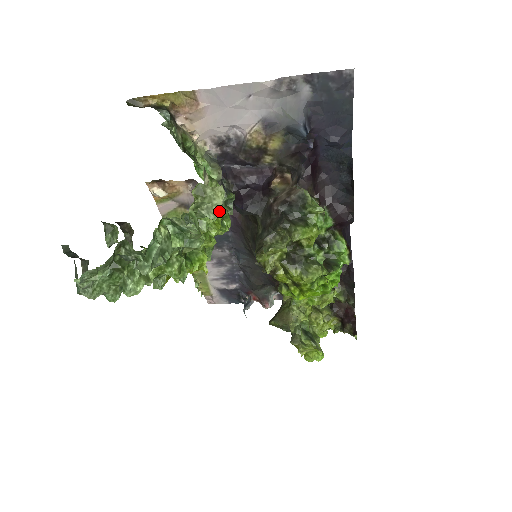
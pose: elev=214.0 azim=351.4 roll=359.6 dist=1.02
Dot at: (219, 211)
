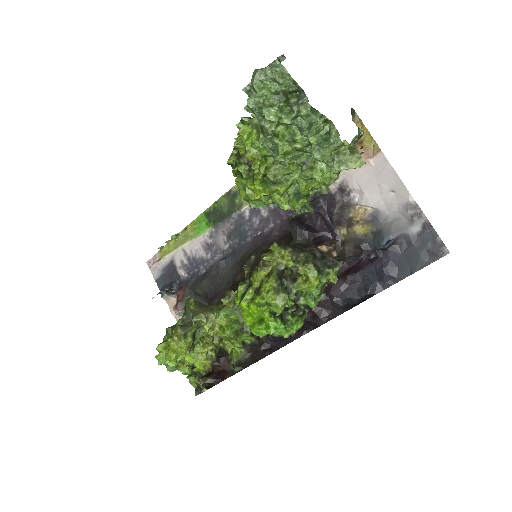
Dot at: (343, 169)
